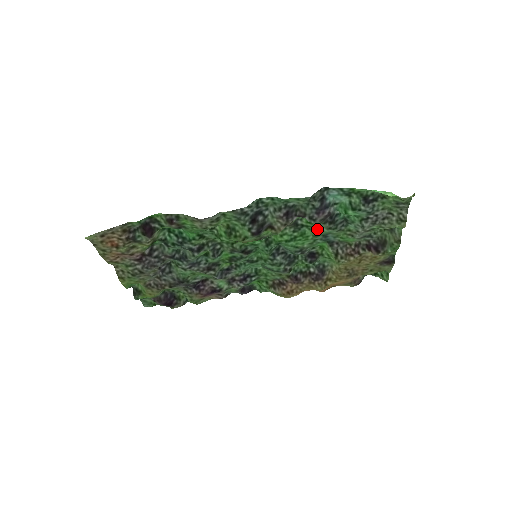
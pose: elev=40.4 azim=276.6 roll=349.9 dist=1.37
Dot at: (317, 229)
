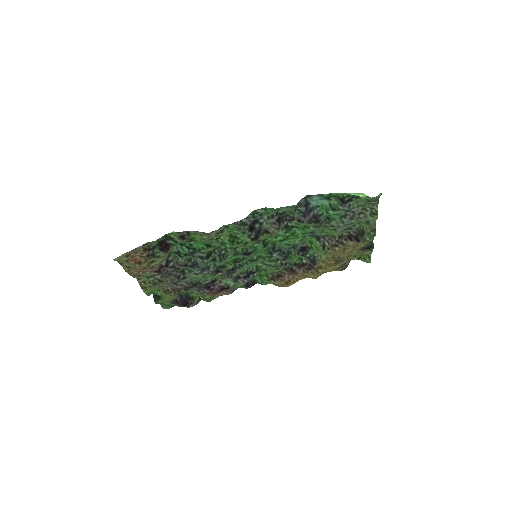
Dot at: (305, 228)
